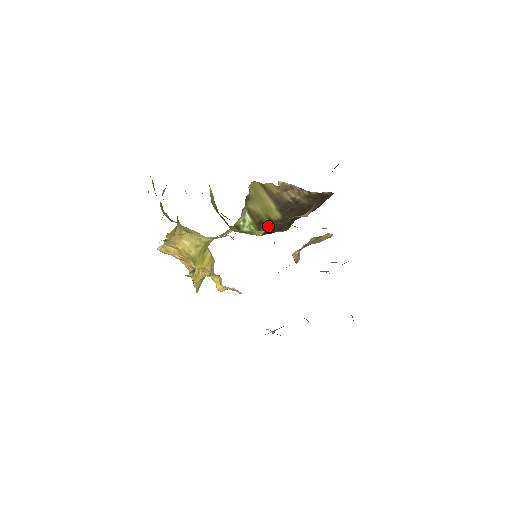
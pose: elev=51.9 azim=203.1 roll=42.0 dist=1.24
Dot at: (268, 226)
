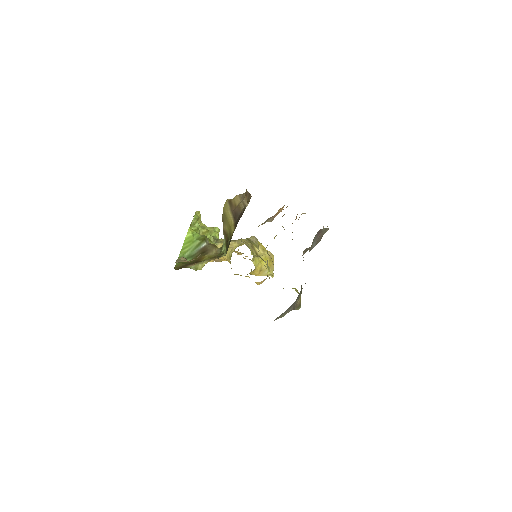
Dot at: occluded
